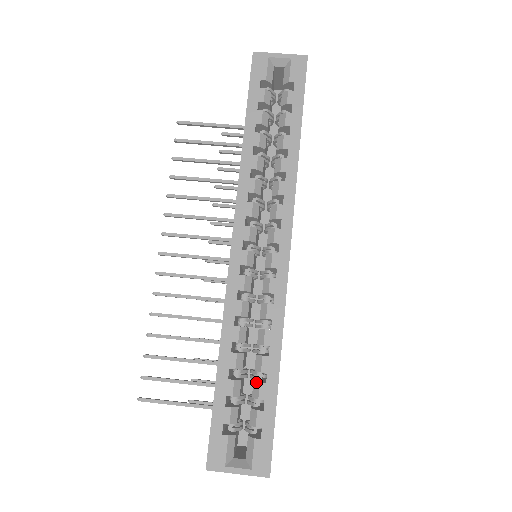
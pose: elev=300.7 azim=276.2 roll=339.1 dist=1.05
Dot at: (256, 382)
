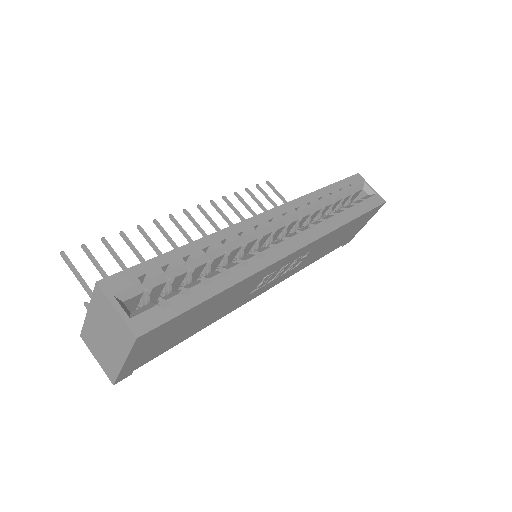
Dot at: occluded
